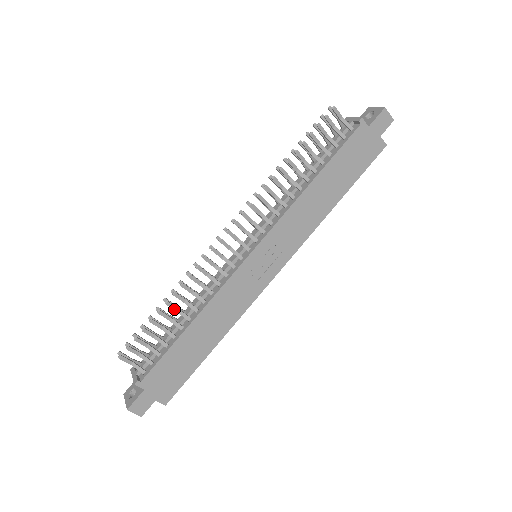
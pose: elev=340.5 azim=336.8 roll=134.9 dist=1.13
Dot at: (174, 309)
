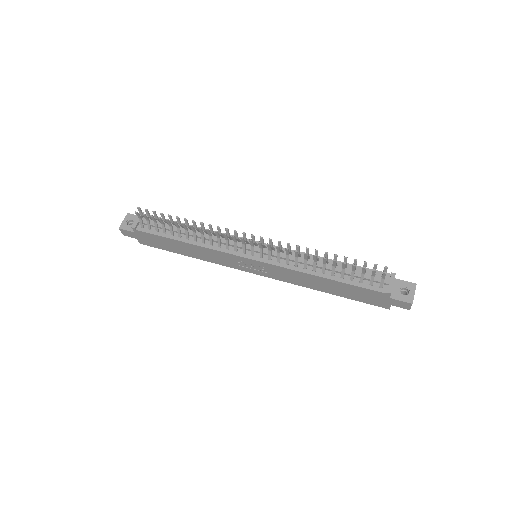
Dot at: (185, 228)
